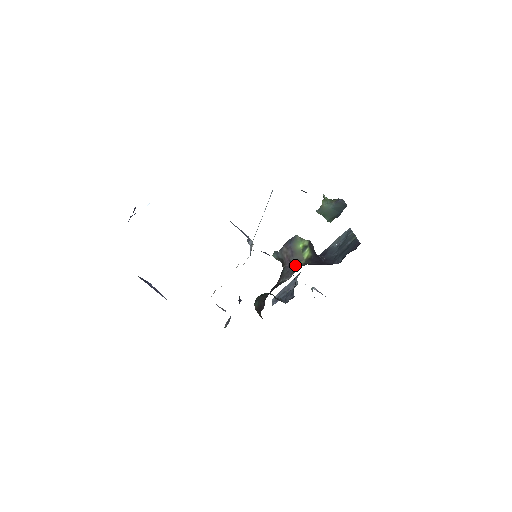
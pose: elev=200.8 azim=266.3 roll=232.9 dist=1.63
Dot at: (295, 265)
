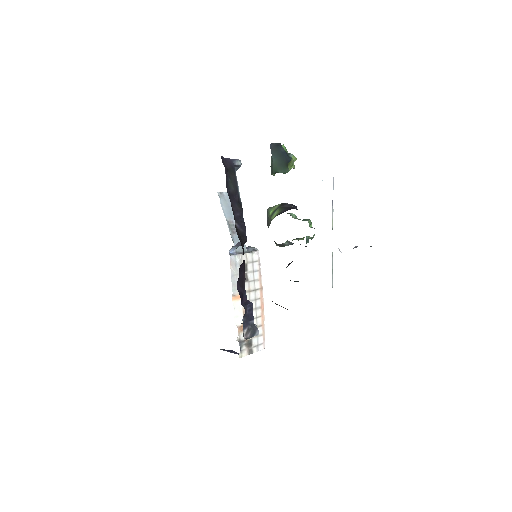
Dot at: occluded
